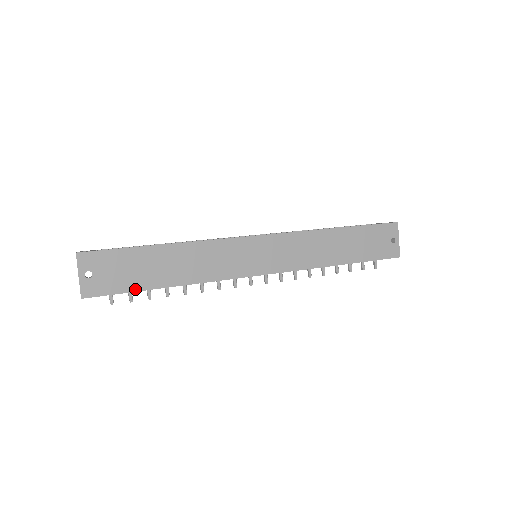
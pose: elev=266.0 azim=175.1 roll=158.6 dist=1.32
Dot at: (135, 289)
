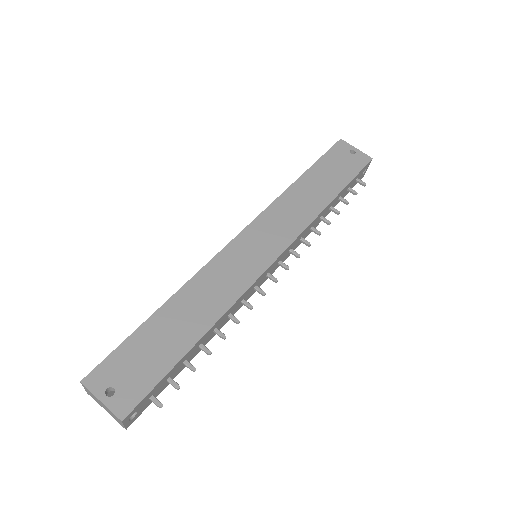
Dot at: (169, 367)
